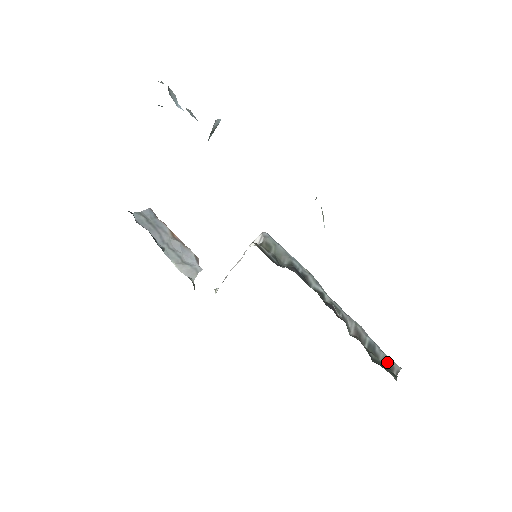
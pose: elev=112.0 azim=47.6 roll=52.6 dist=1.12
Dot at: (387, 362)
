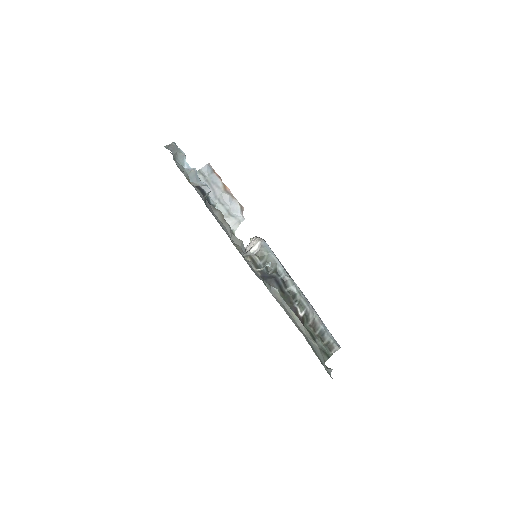
Dot at: (329, 344)
